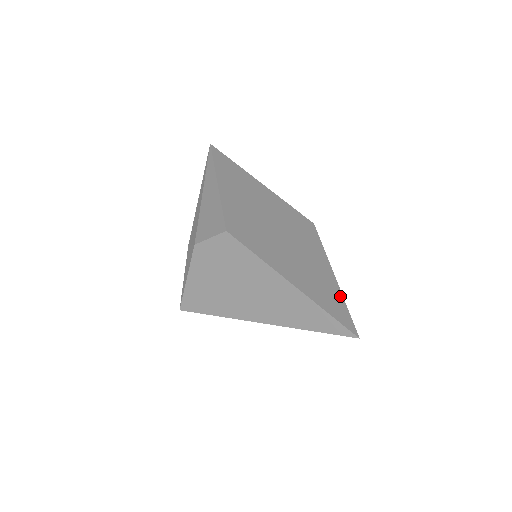
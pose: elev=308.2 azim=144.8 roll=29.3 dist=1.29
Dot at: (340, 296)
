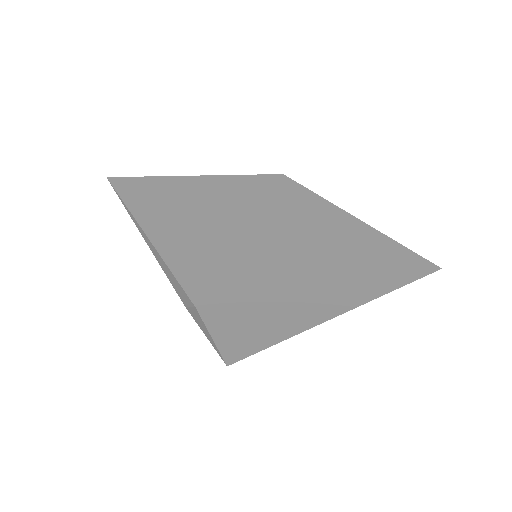
Dot at: (382, 237)
